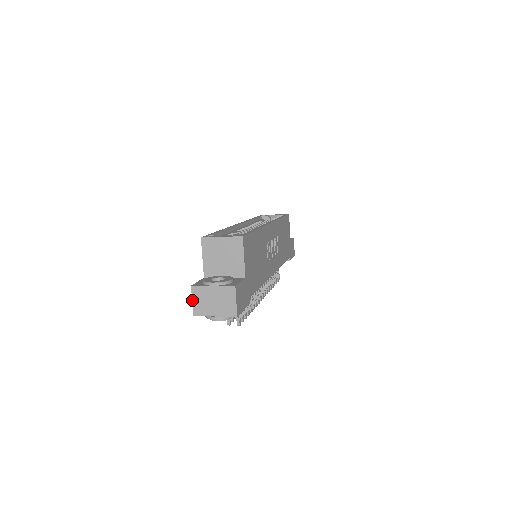
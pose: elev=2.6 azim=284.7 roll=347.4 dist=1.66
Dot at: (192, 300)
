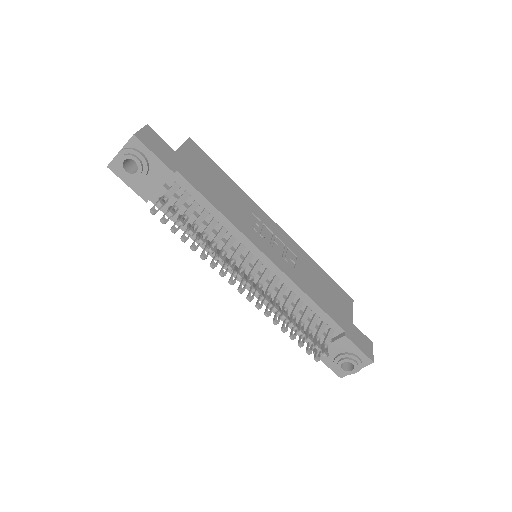
Dot at: occluded
